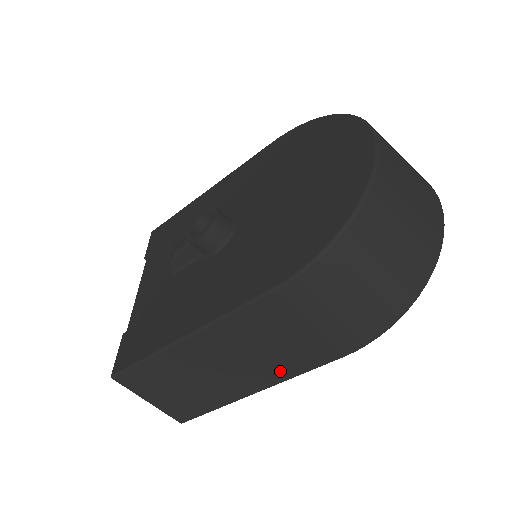
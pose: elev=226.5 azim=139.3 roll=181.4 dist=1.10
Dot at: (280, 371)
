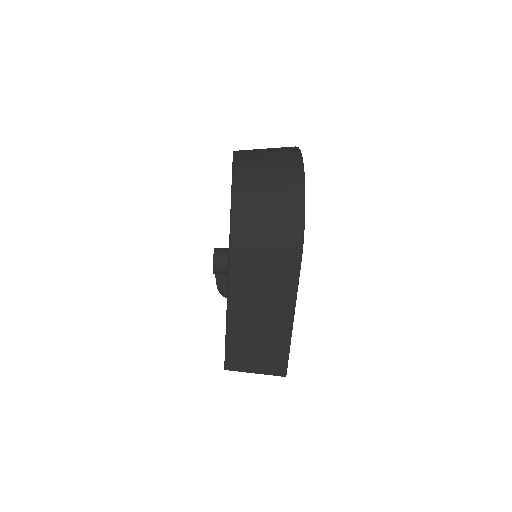
Dot at: (285, 299)
